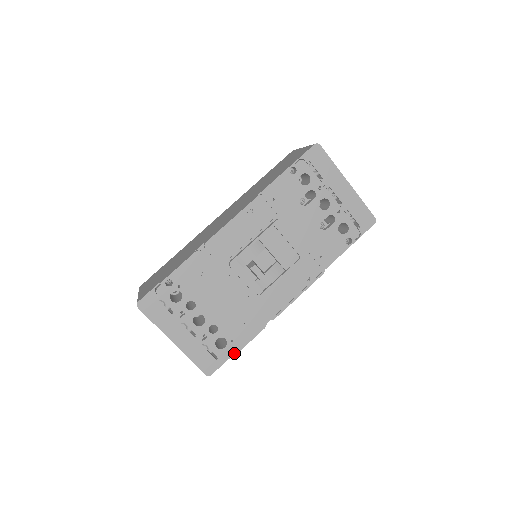
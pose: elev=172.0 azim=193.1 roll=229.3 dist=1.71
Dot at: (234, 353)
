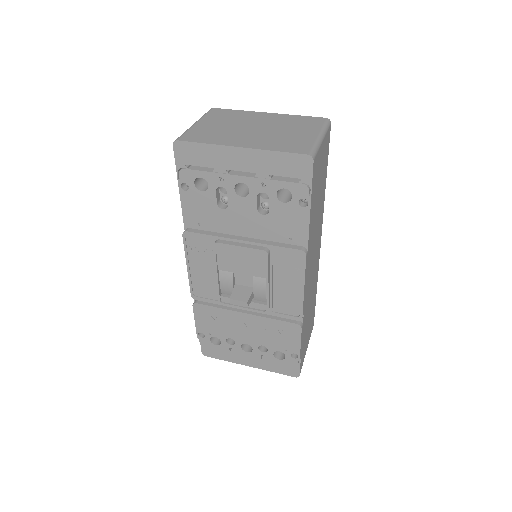
Dot at: (297, 357)
